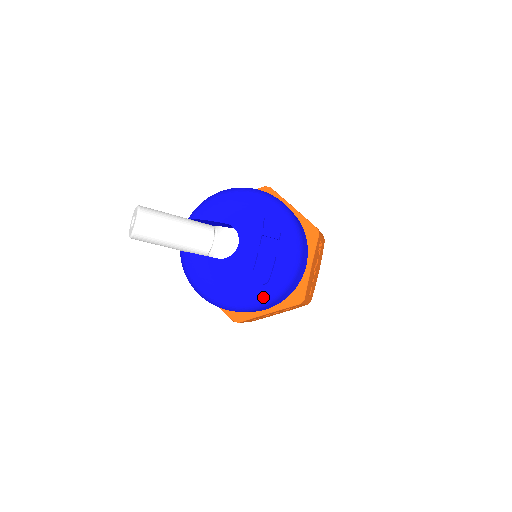
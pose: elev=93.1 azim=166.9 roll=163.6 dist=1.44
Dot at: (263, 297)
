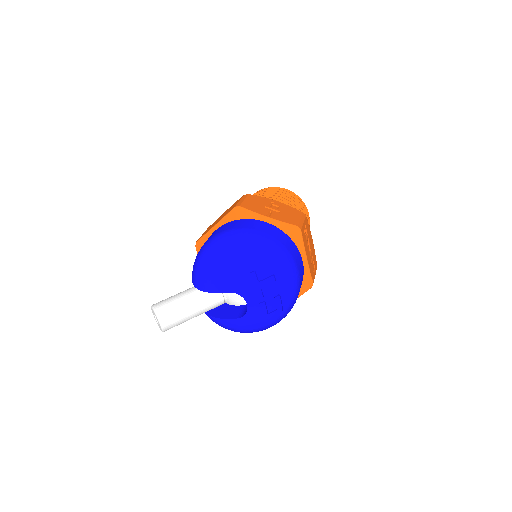
Dot at: (283, 317)
